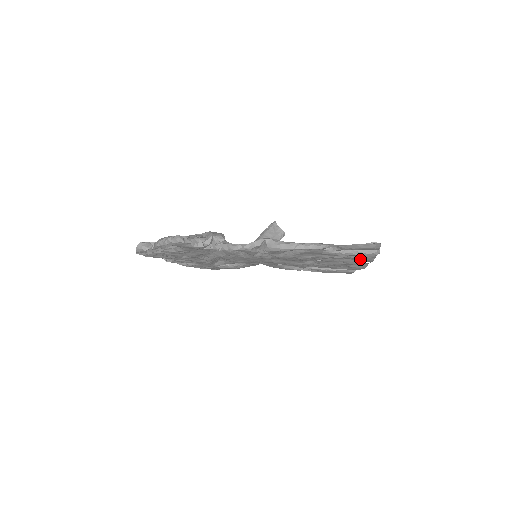
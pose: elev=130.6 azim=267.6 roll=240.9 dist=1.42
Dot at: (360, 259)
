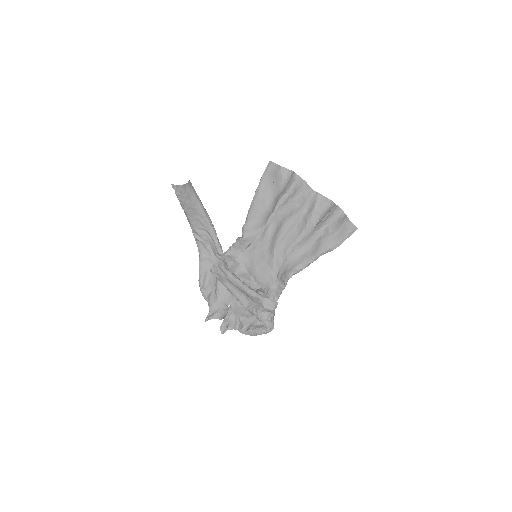
Dot at: (322, 208)
